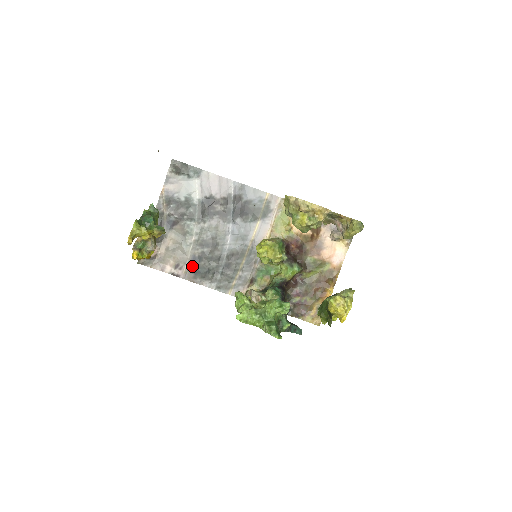
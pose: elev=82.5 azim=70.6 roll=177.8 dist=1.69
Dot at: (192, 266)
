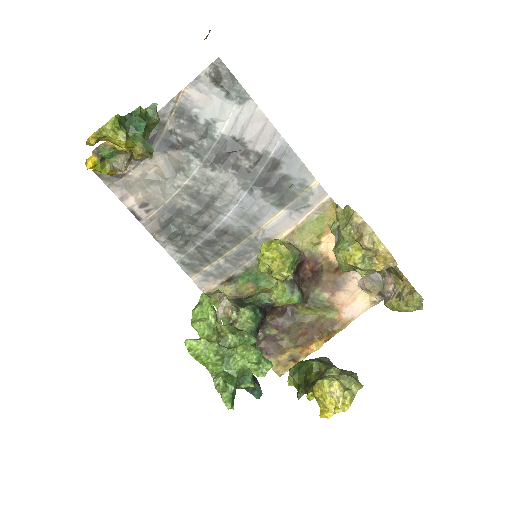
Dot at: (164, 216)
